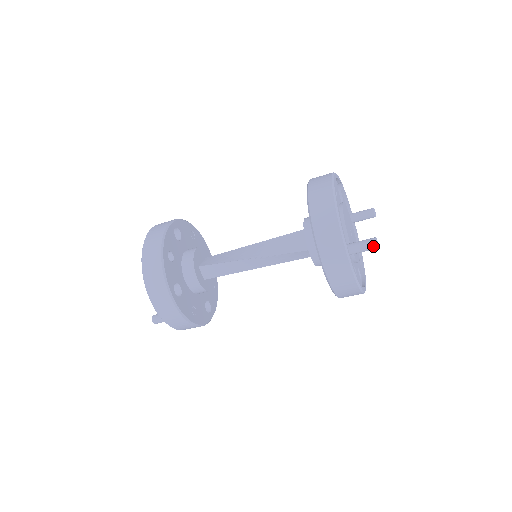
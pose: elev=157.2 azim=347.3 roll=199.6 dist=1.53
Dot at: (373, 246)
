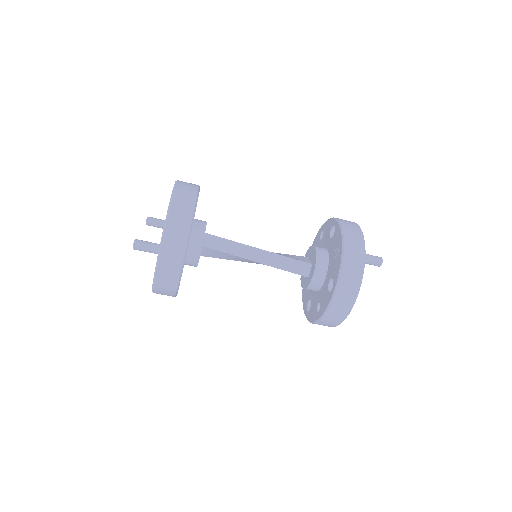
Dot at: (380, 260)
